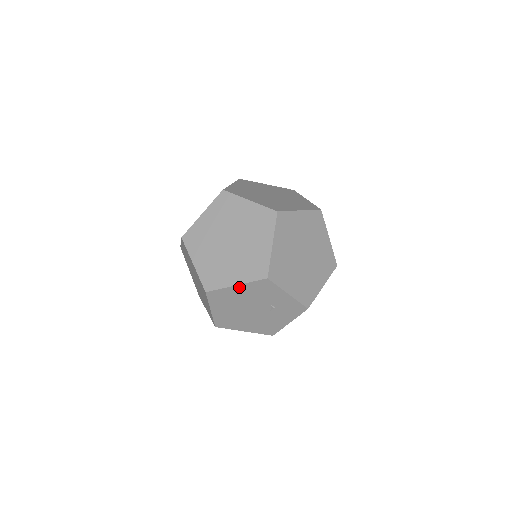
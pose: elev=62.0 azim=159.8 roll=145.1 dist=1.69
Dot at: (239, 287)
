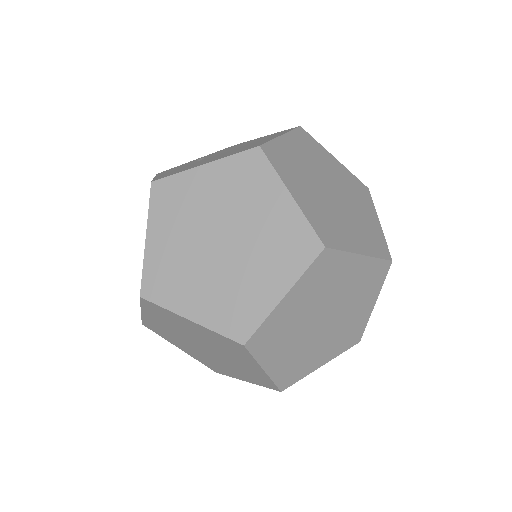
Dot at: occluded
